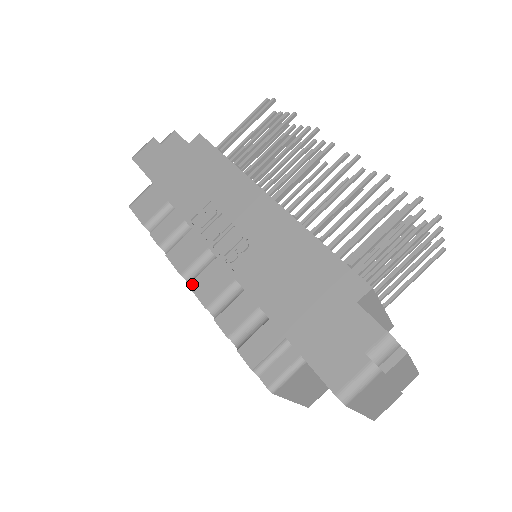
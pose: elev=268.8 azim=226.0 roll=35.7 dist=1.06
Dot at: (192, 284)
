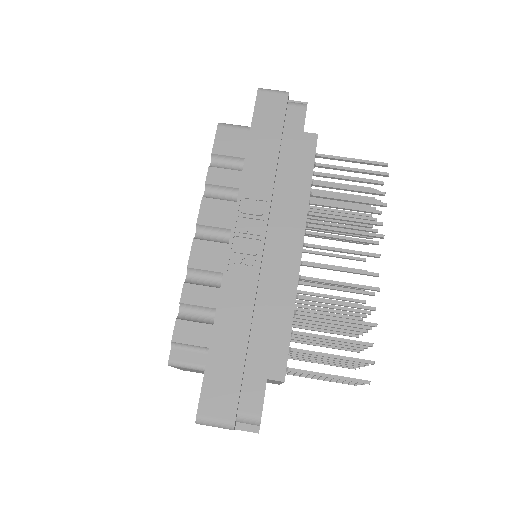
Dot at: (196, 241)
